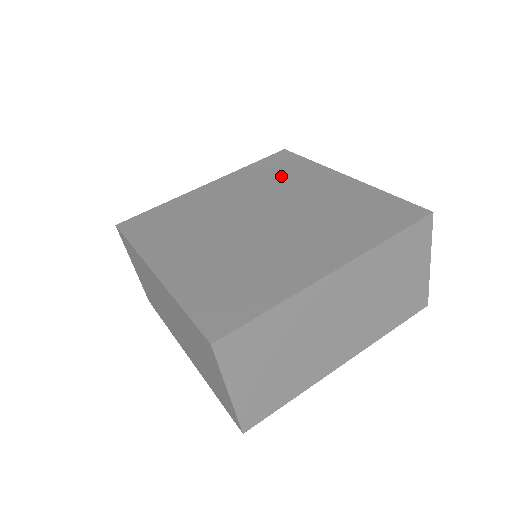
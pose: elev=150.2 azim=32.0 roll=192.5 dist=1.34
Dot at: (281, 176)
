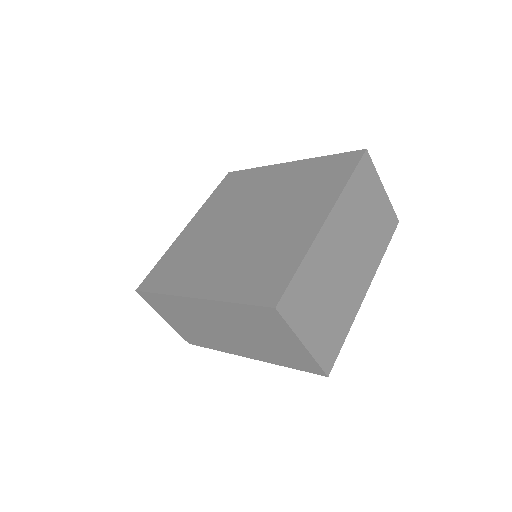
Dot at: (241, 189)
